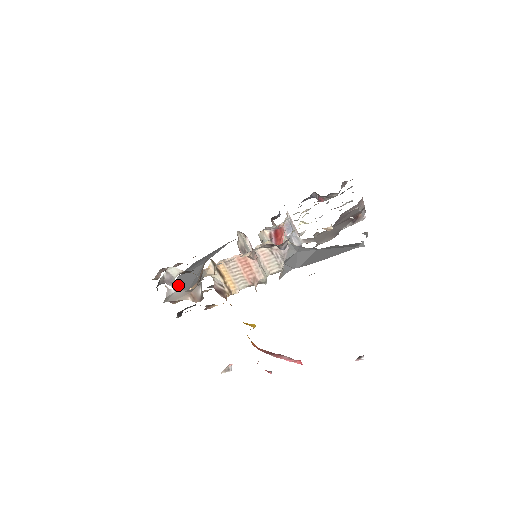
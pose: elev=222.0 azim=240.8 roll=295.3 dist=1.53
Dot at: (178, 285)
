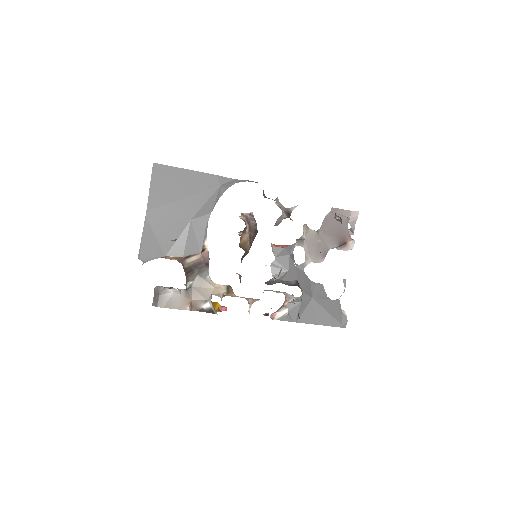
Dot at: (150, 234)
